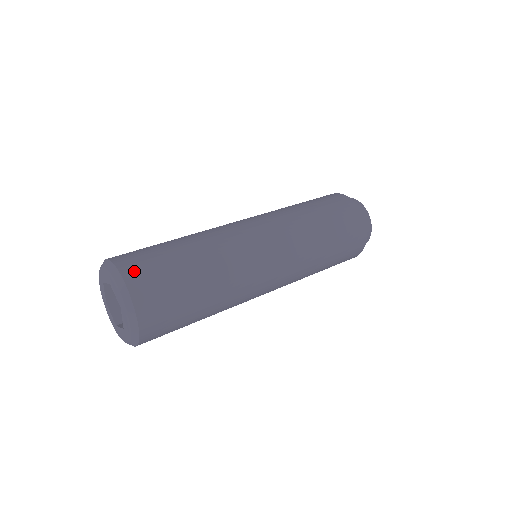
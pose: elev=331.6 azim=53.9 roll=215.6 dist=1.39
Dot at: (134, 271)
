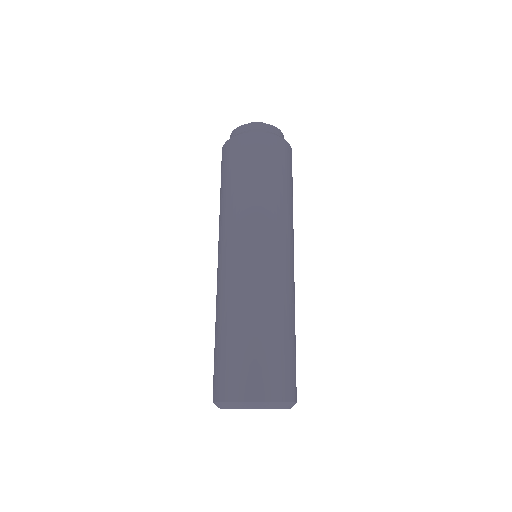
Dot at: (257, 389)
